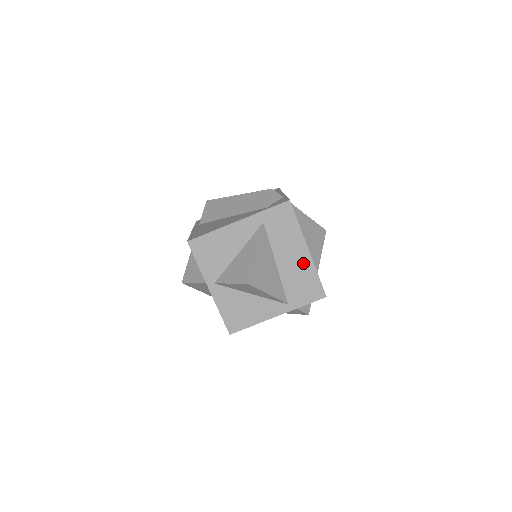
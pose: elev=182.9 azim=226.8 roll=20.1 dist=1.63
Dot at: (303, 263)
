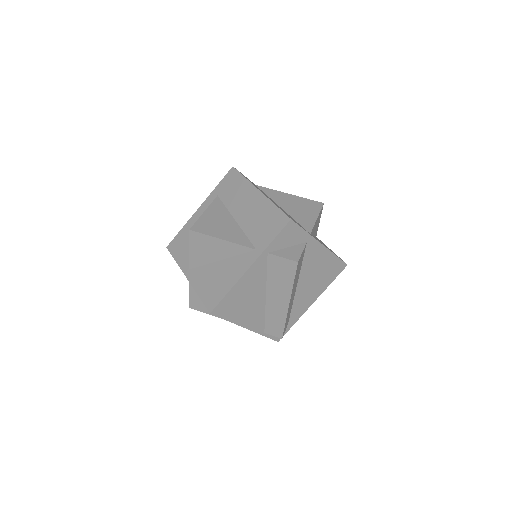
Dot at: (258, 204)
